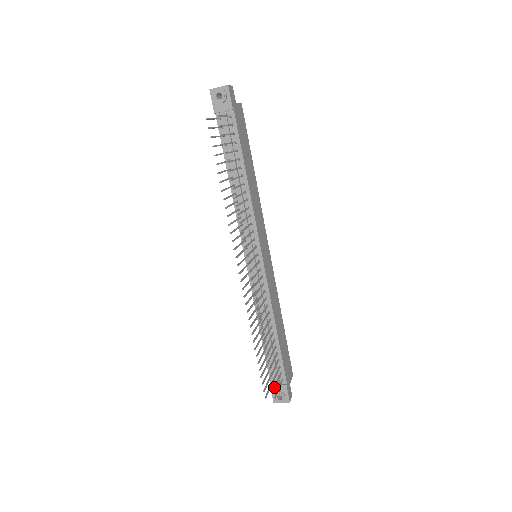
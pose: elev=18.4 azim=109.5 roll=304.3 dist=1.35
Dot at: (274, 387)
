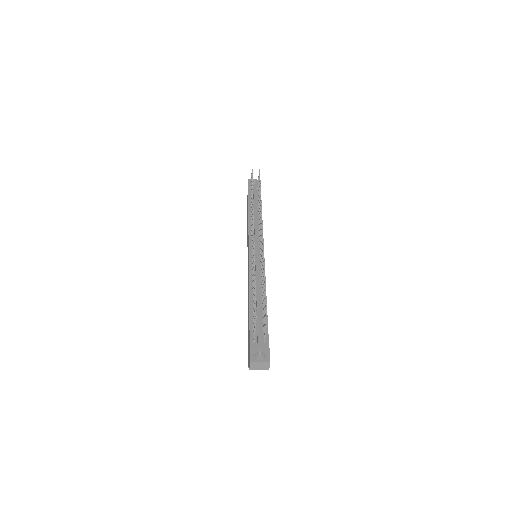
Dot at: (266, 314)
